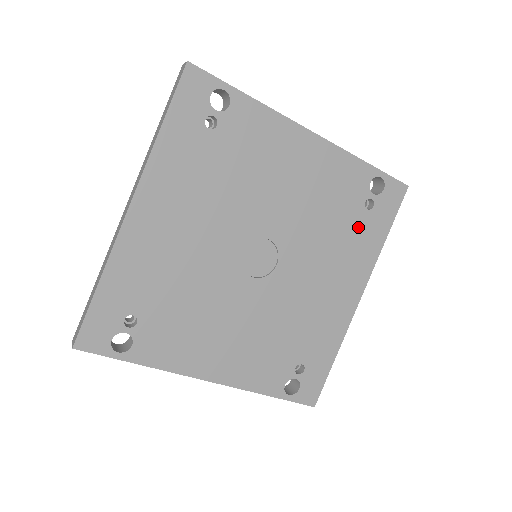
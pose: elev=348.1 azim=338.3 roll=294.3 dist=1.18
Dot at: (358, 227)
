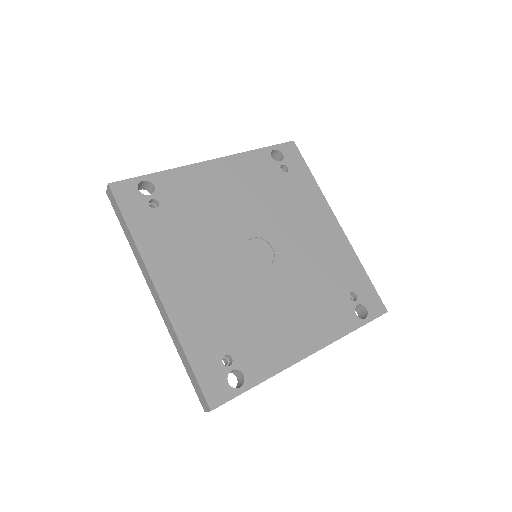
Dot at: (292, 186)
